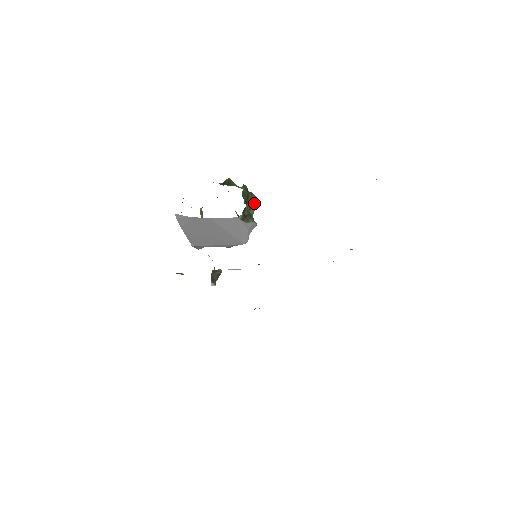
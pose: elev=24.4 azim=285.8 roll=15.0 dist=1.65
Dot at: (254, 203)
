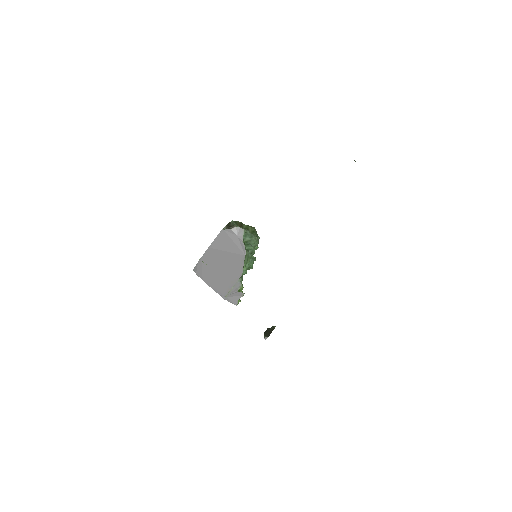
Dot at: (253, 231)
